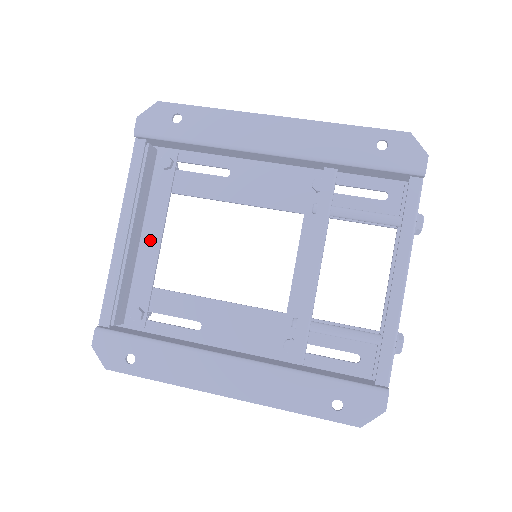
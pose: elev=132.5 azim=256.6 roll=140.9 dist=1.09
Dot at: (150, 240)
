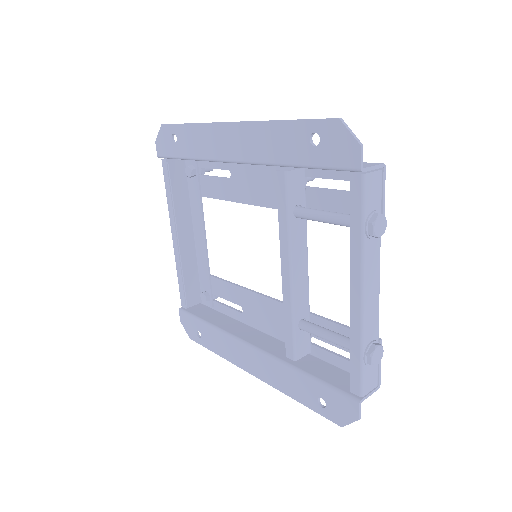
Dot at: (199, 238)
